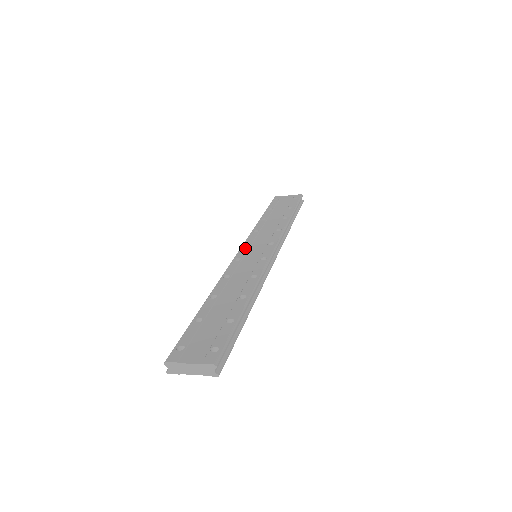
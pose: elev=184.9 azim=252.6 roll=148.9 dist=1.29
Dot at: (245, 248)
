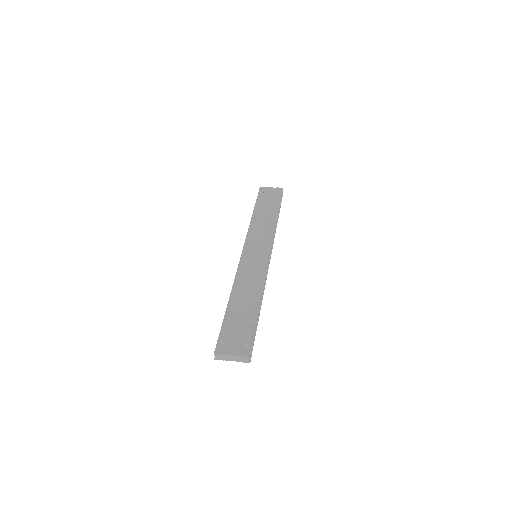
Dot at: (247, 249)
